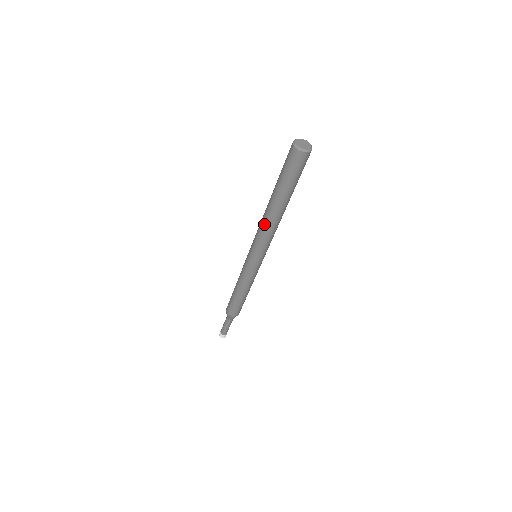
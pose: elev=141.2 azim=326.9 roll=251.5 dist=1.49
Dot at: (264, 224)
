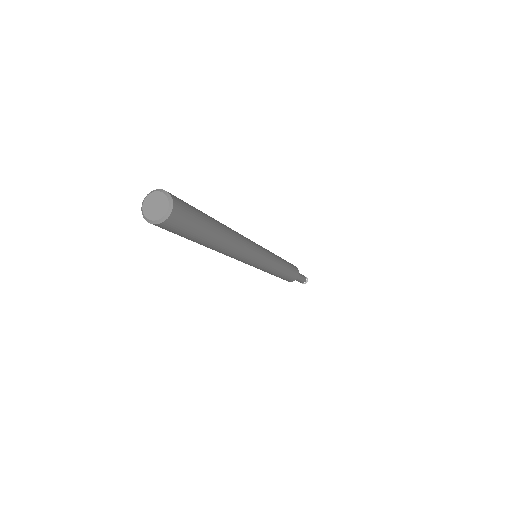
Dot at: occluded
